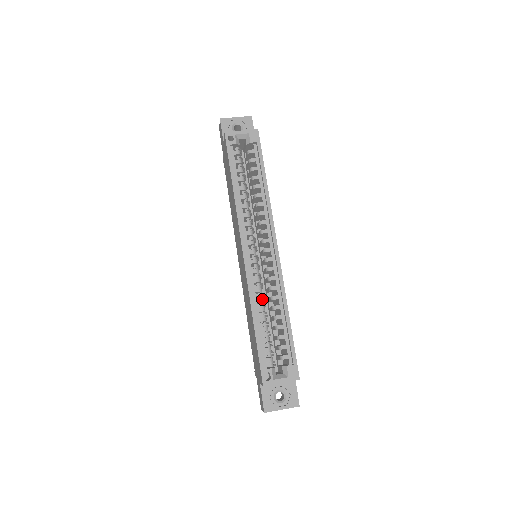
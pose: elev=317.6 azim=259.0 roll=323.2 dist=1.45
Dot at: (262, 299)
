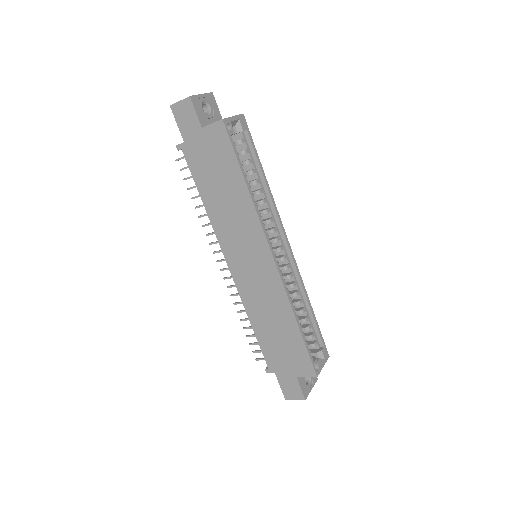
Dot at: (291, 299)
